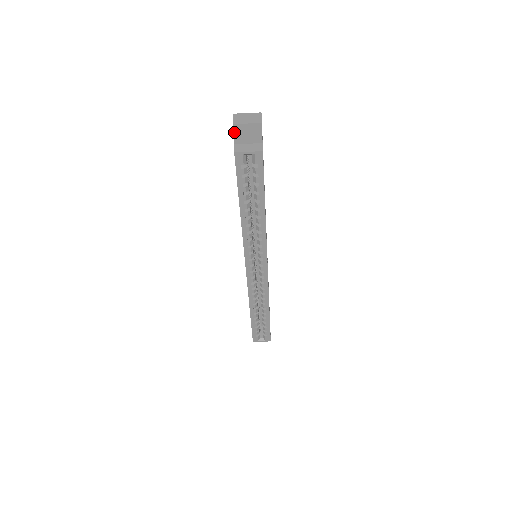
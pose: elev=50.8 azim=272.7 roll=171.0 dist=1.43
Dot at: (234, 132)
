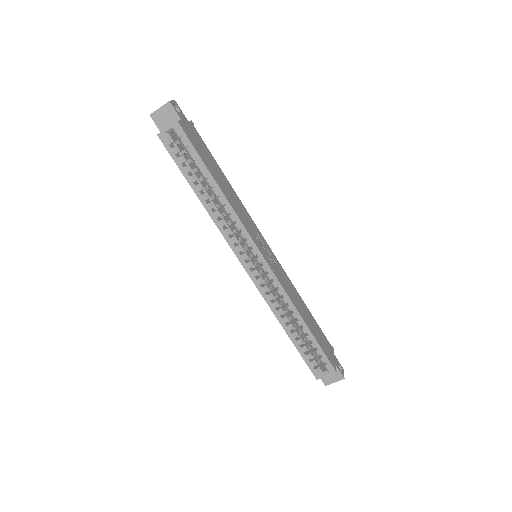
Dot at: (155, 122)
